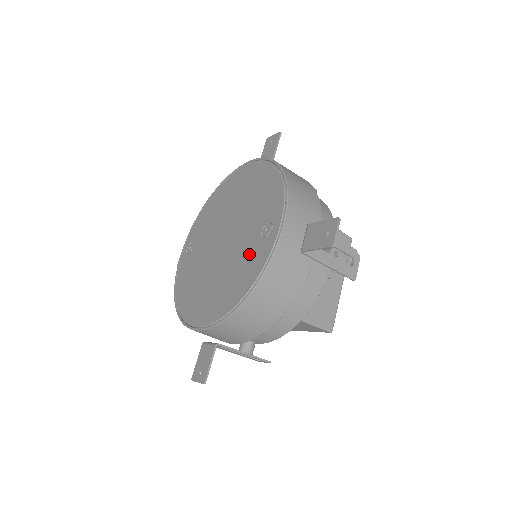
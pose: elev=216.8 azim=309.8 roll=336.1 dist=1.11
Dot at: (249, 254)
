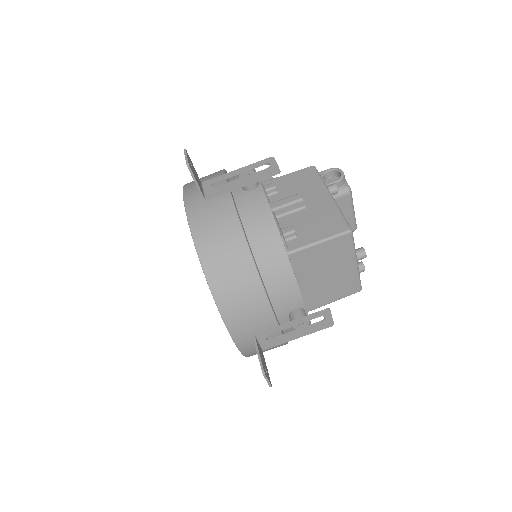
Dot at: occluded
